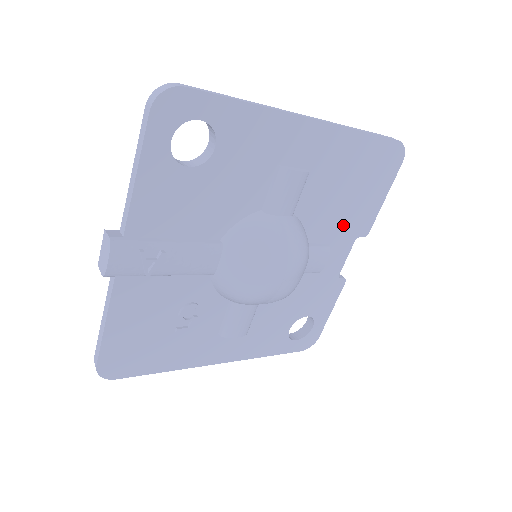
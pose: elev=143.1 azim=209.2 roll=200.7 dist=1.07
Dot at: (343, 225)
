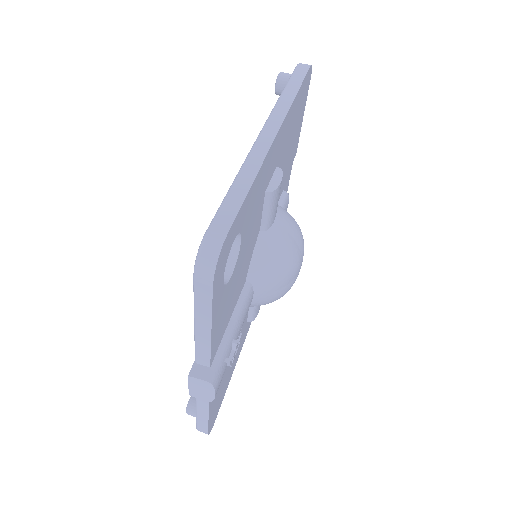
Dot at: (288, 167)
